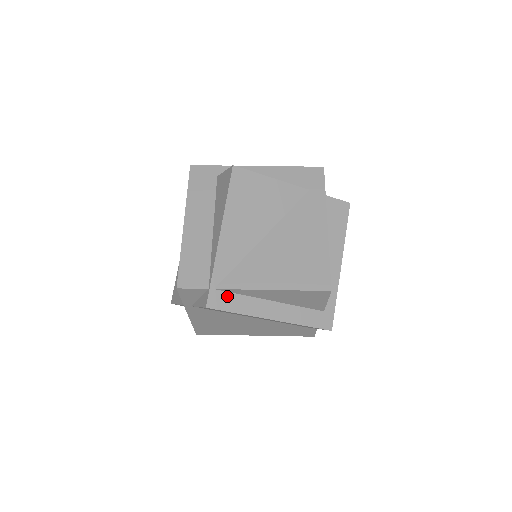
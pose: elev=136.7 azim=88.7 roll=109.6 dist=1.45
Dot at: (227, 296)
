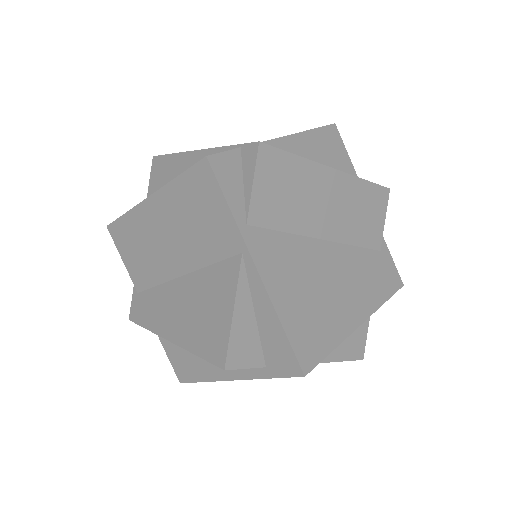
Dot at: occluded
